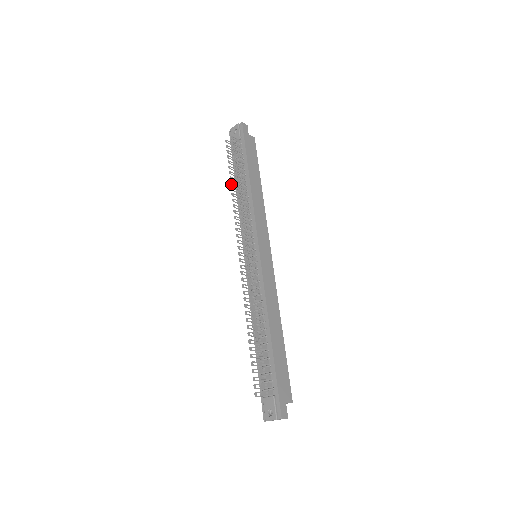
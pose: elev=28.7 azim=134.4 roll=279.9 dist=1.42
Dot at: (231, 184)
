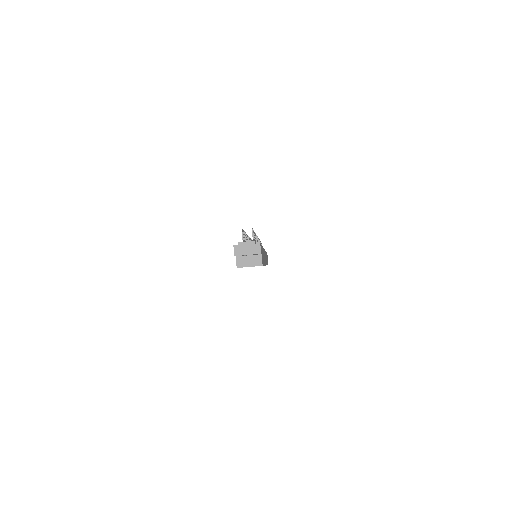
Dot at: occluded
